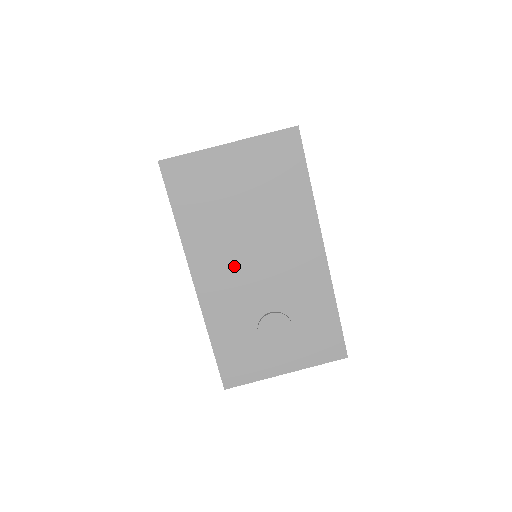
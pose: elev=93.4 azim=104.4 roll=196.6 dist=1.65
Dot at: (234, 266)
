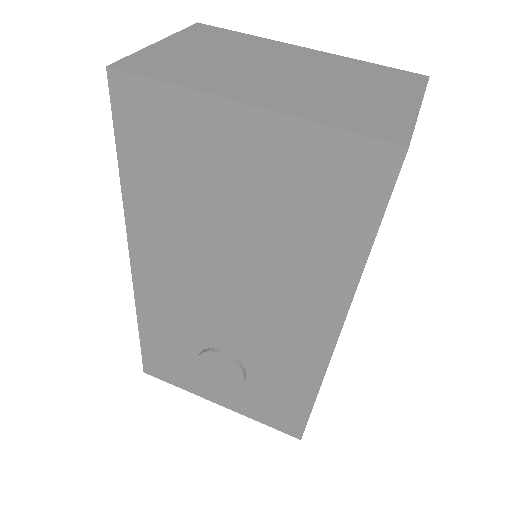
Dot at: (192, 280)
